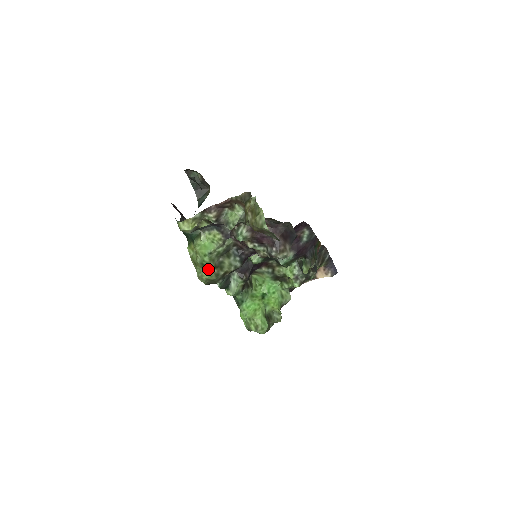
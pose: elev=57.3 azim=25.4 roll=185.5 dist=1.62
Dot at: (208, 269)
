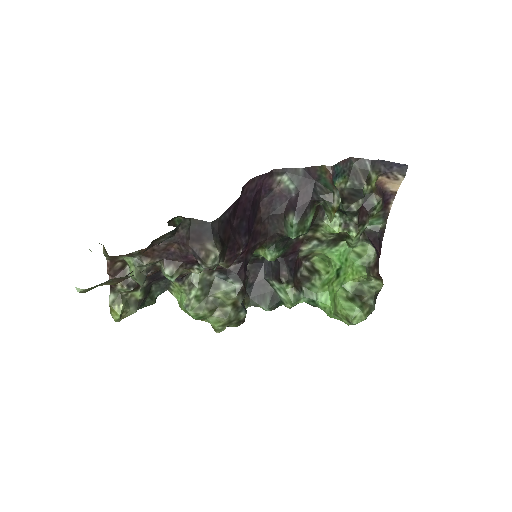
Dot at: (208, 318)
